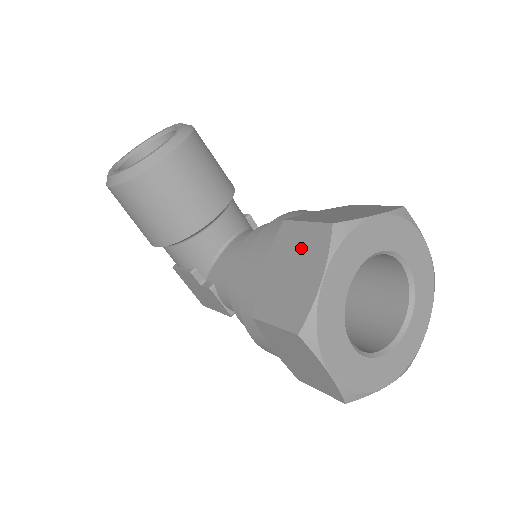
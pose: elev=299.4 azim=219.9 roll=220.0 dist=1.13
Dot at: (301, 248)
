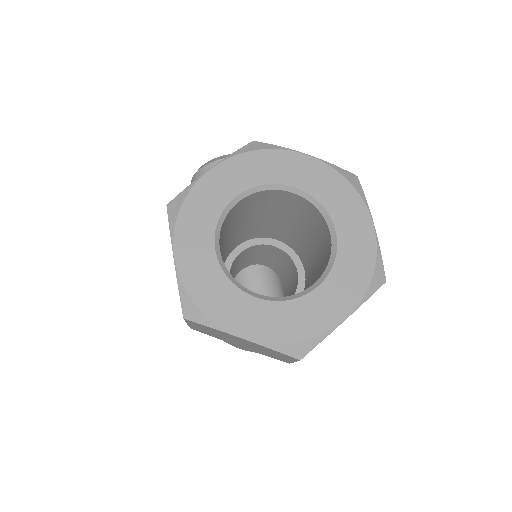
Dot at: occluded
